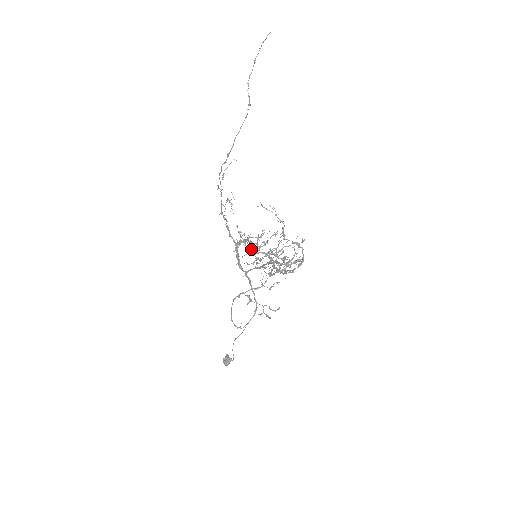
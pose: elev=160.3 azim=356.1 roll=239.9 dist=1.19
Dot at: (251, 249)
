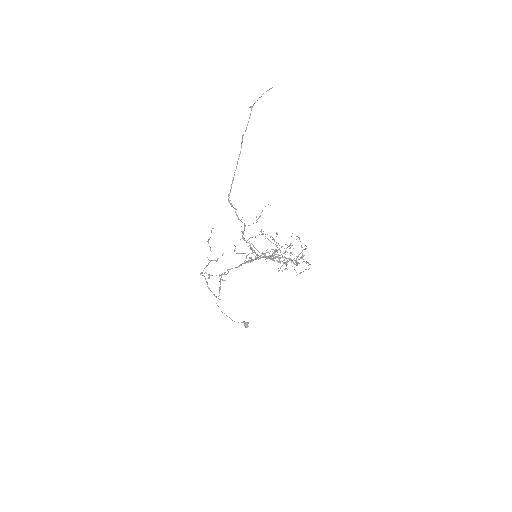
Dot at: occluded
